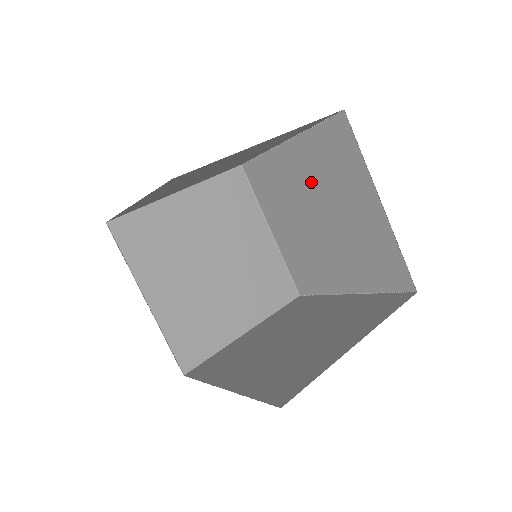
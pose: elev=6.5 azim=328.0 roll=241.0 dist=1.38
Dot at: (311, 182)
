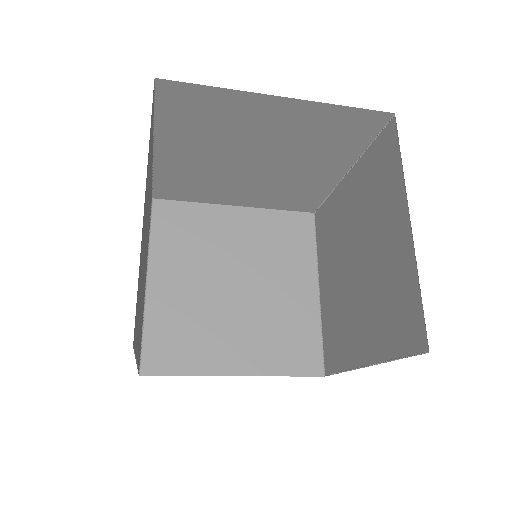
Dot at: (358, 214)
